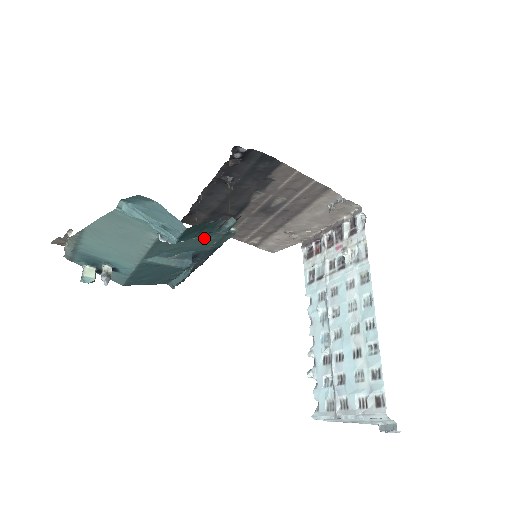
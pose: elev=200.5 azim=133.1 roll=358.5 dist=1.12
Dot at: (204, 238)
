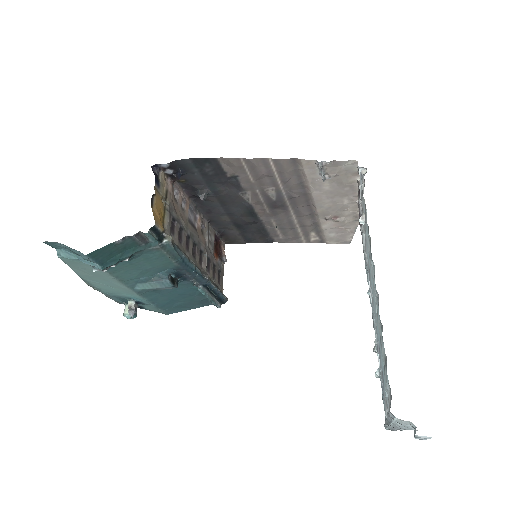
Dot at: (149, 257)
